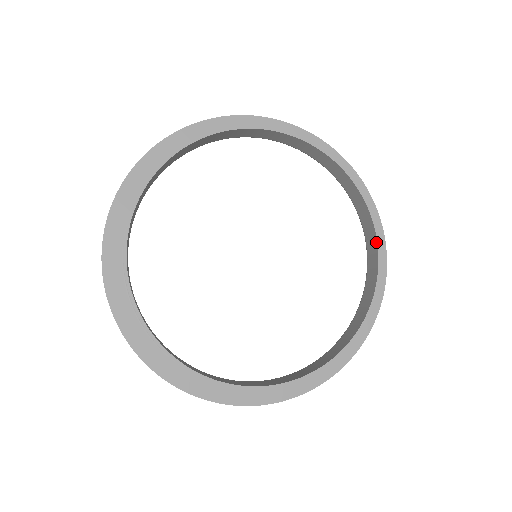
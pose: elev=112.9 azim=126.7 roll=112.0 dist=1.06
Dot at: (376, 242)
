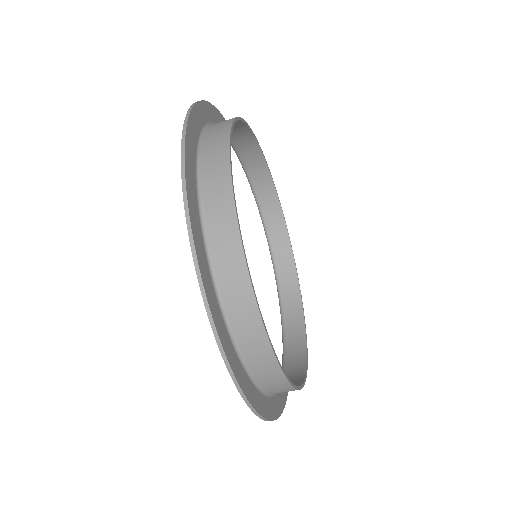
Dot at: (291, 248)
